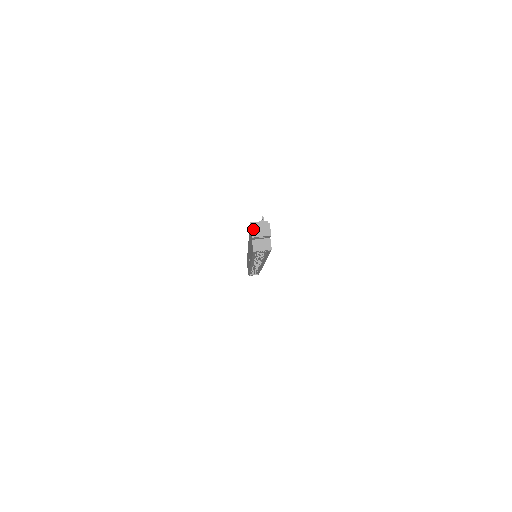
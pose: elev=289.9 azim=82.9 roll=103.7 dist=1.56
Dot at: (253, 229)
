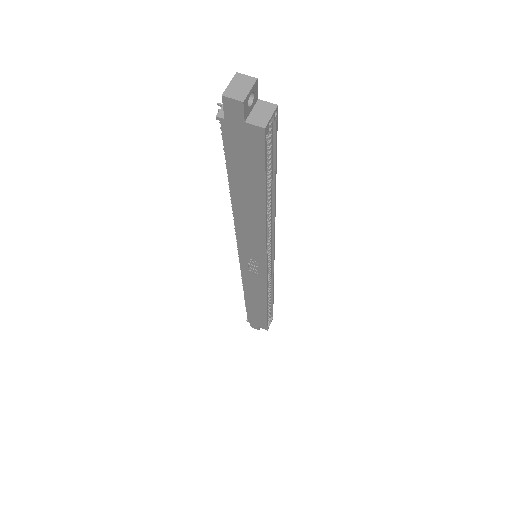
Dot at: (230, 95)
